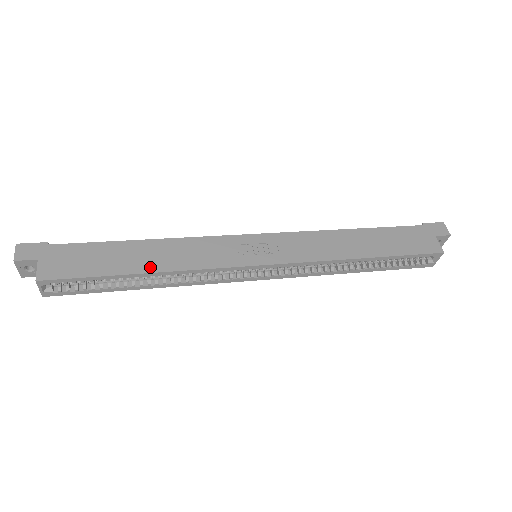
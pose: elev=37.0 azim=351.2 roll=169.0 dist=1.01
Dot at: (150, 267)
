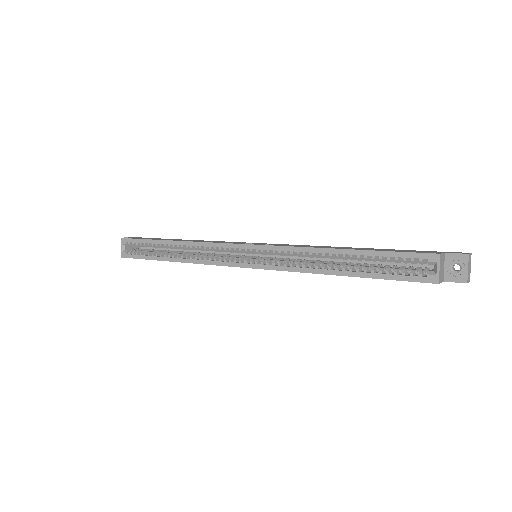
Dot at: (178, 240)
